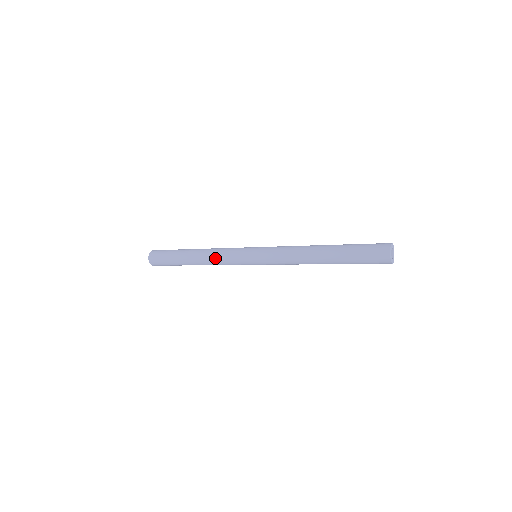
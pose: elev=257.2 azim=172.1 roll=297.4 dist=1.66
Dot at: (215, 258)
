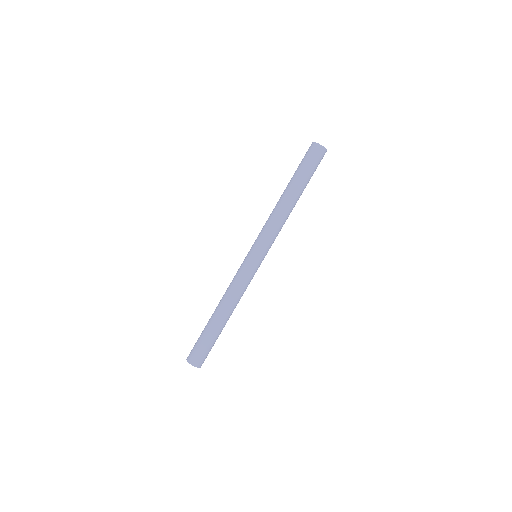
Dot at: (233, 291)
